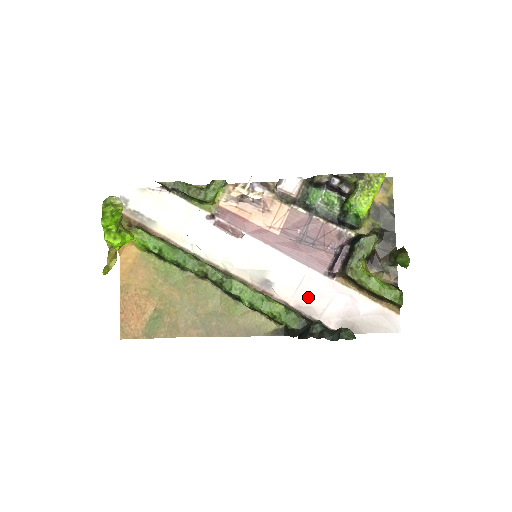
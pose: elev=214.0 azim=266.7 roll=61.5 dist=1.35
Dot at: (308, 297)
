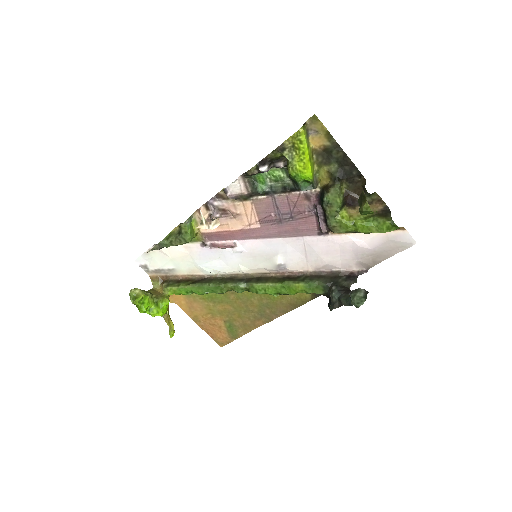
Dot at: (319, 259)
